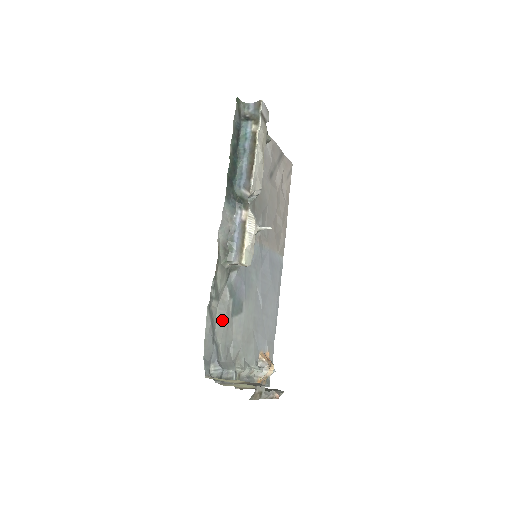
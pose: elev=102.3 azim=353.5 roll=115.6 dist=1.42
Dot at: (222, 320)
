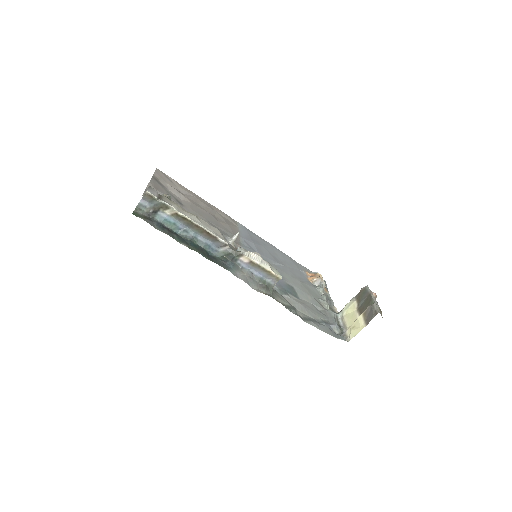
Dot at: (305, 310)
